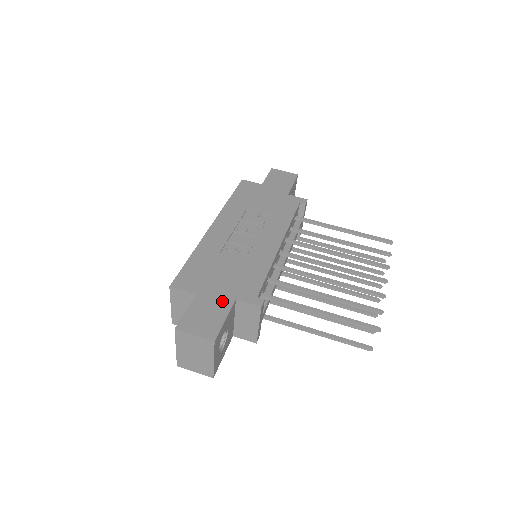
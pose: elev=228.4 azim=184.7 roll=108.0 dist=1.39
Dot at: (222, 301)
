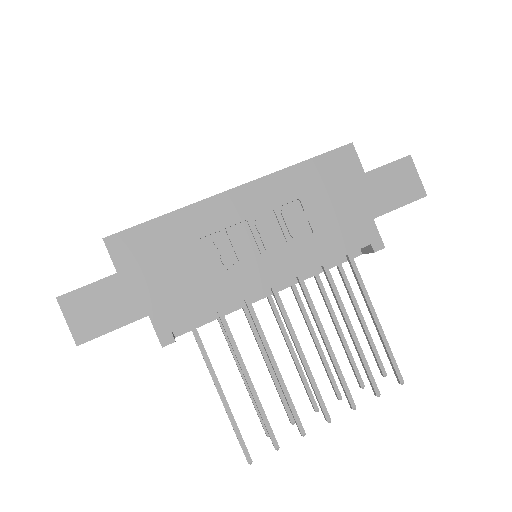
Dot at: (133, 306)
